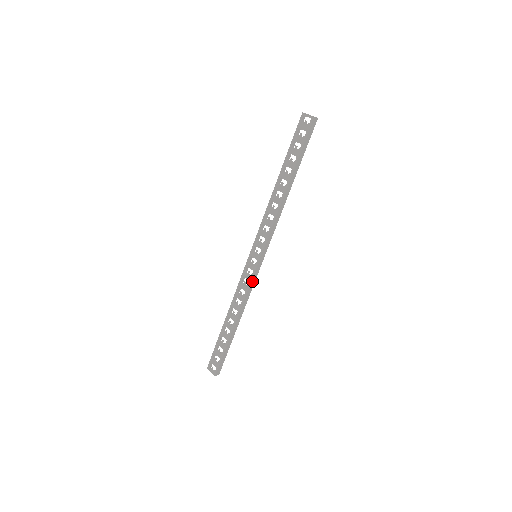
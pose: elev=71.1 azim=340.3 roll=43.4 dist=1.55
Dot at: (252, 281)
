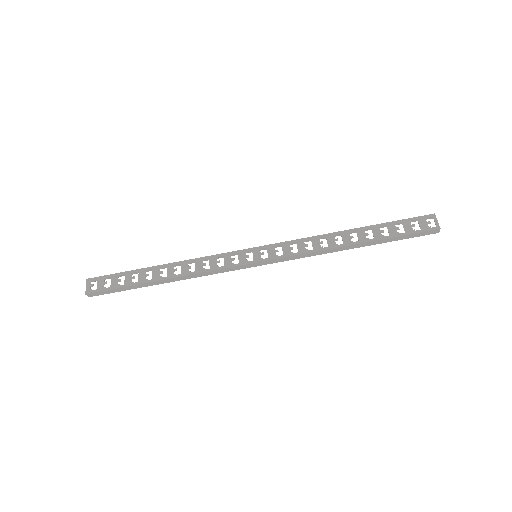
Dot at: (226, 269)
